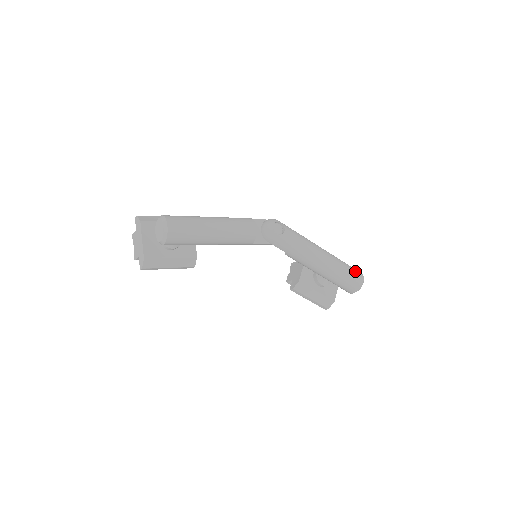
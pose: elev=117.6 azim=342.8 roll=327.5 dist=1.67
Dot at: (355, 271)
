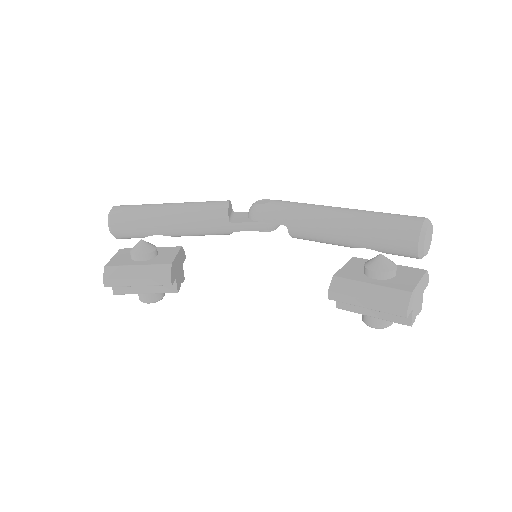
Dot at: (406, 215)
